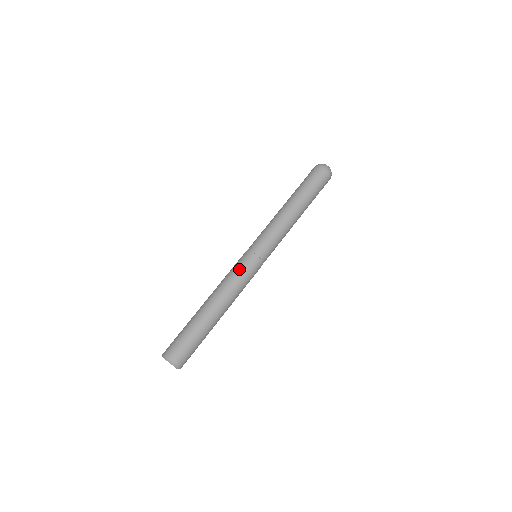
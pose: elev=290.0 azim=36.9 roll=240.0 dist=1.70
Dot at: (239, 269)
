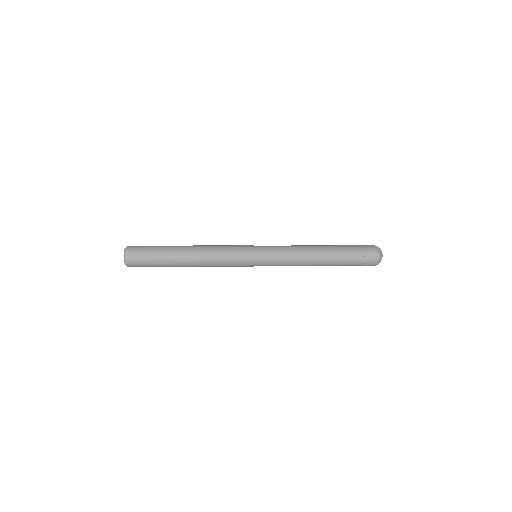
Dot at: (232, 245)
